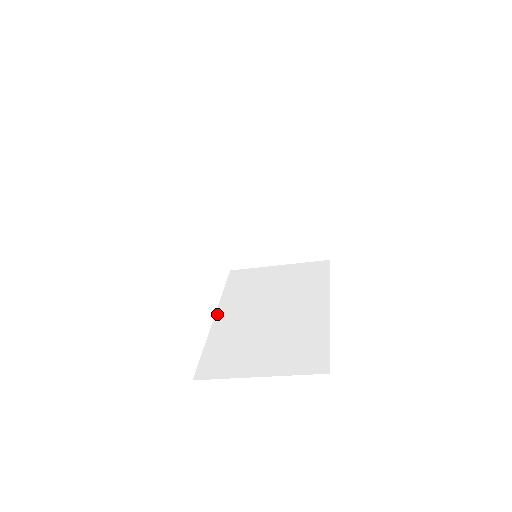
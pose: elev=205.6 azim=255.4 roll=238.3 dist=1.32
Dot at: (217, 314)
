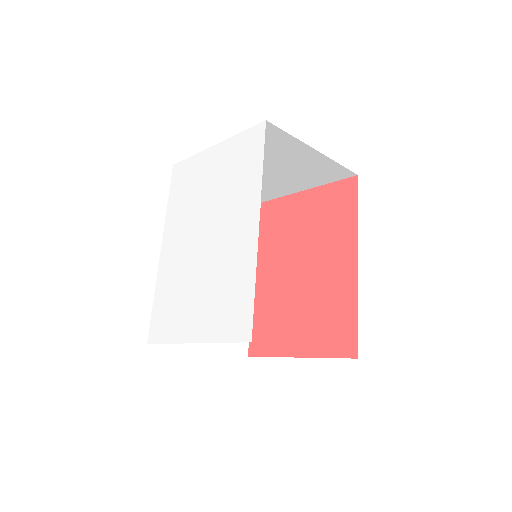
Dot at: occluded
